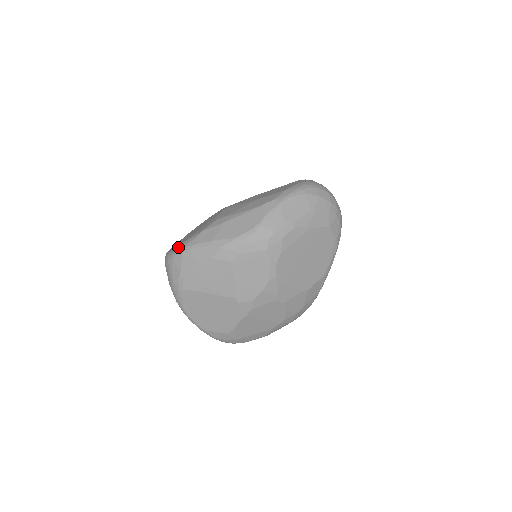
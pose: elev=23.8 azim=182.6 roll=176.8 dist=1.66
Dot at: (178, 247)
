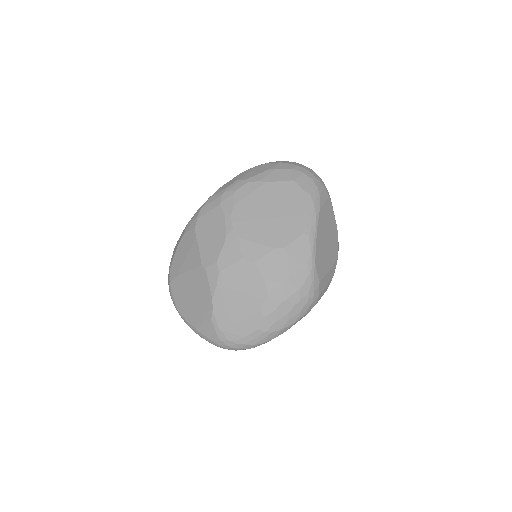
Dot at: occluded
